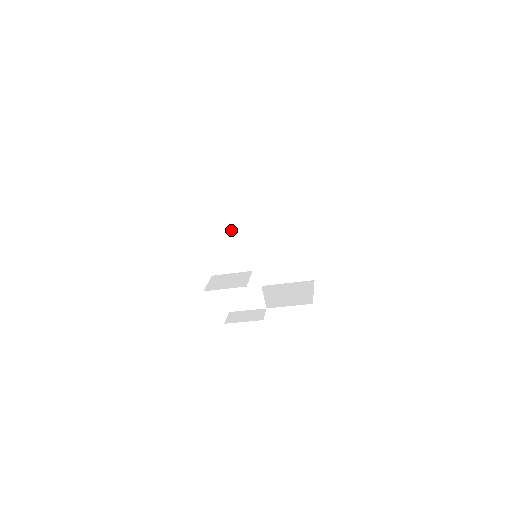
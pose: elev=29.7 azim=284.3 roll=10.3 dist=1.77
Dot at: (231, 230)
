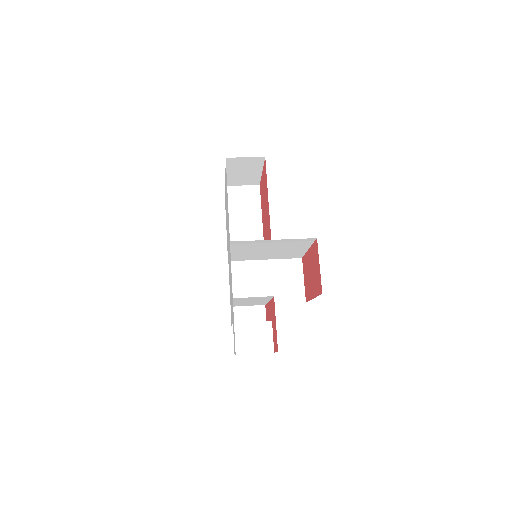
Dot at: (236, 244)
